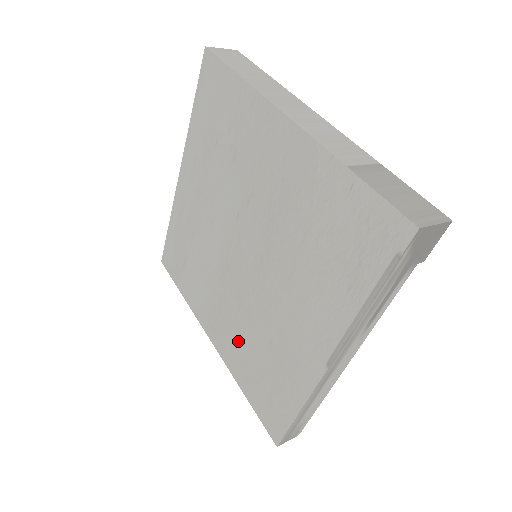
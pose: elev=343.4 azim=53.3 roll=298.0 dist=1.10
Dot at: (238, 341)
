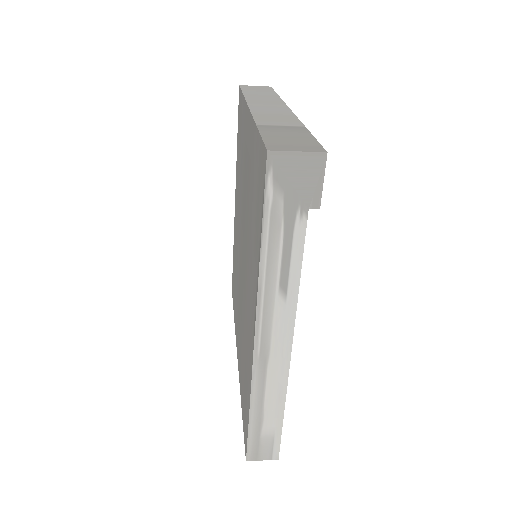
Dot at: (241, 346)
